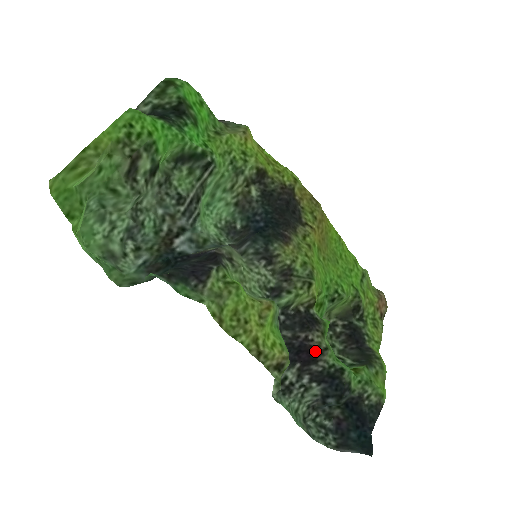
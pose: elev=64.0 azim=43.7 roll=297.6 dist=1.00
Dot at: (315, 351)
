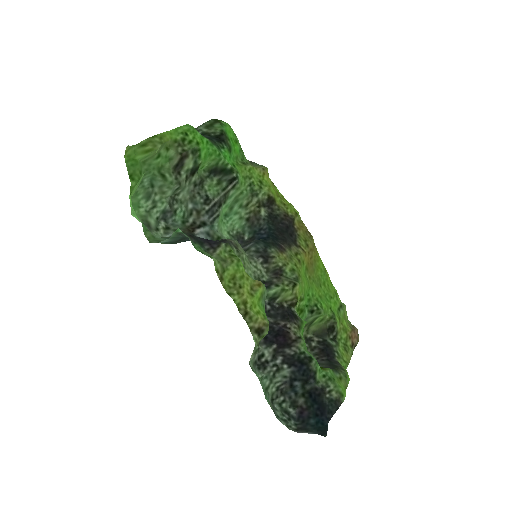
Dot at: (290, 337)
